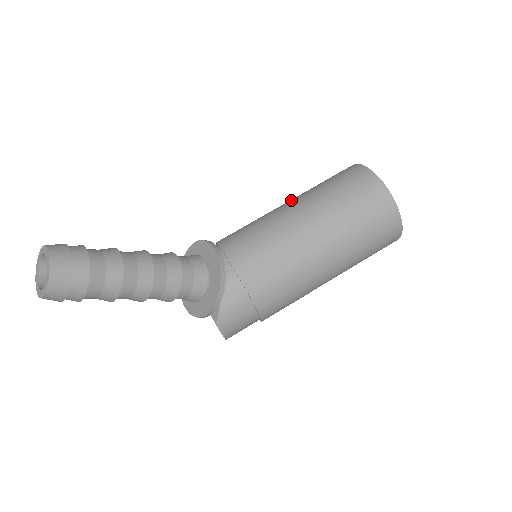
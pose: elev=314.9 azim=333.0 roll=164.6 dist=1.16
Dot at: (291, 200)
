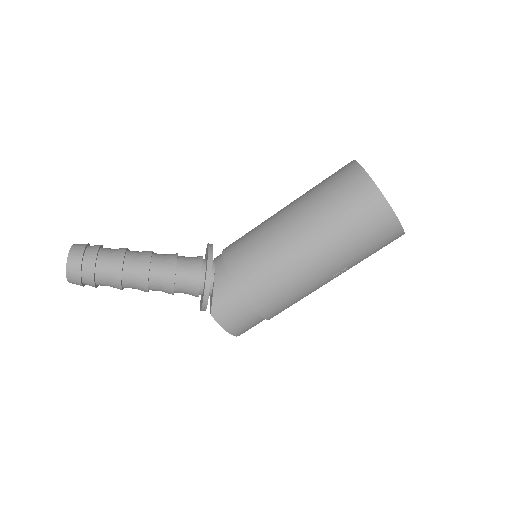
Dot at: occluded
